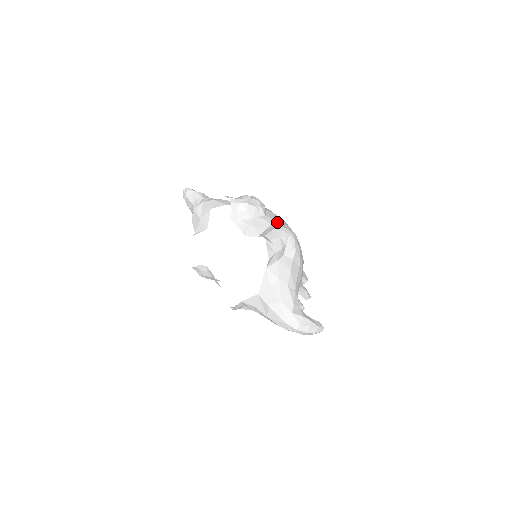
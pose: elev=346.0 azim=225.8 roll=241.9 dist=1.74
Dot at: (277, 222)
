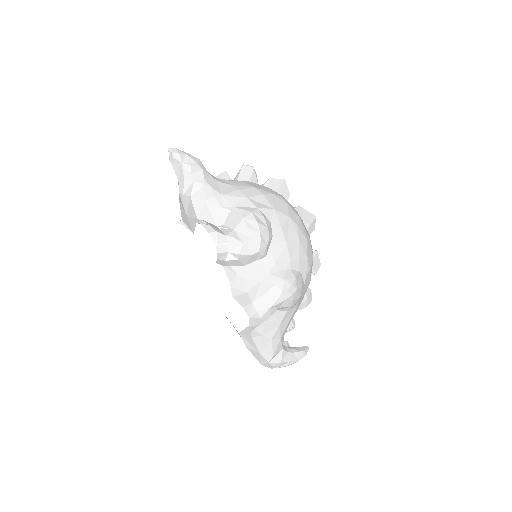
Dot at: (280, 264)
